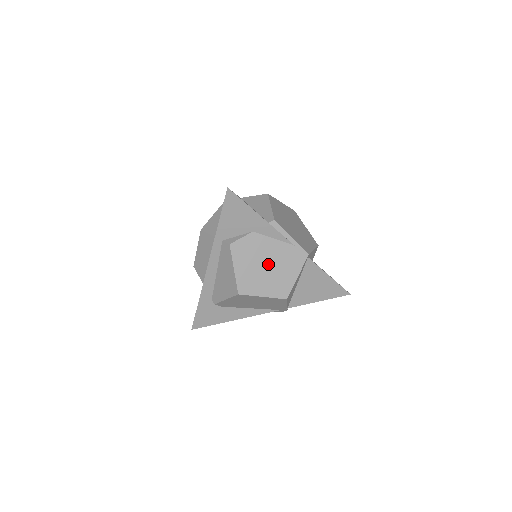
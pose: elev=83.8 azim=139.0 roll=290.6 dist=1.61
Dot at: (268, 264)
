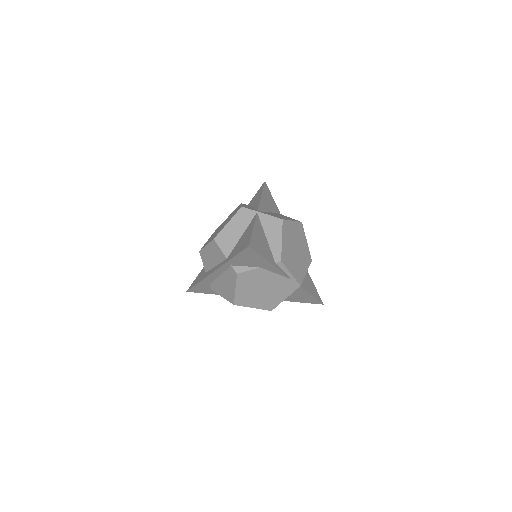
Dot at: (265, 289)
